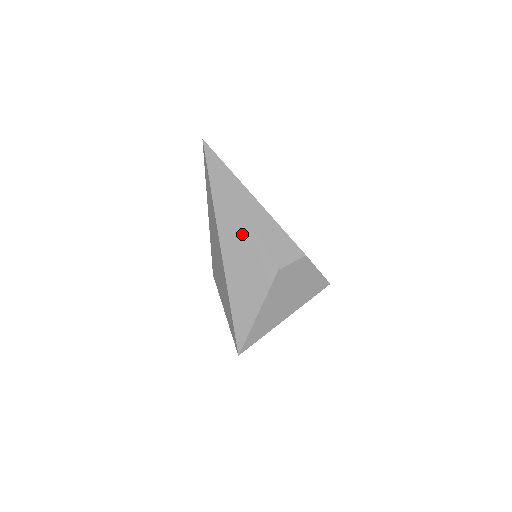
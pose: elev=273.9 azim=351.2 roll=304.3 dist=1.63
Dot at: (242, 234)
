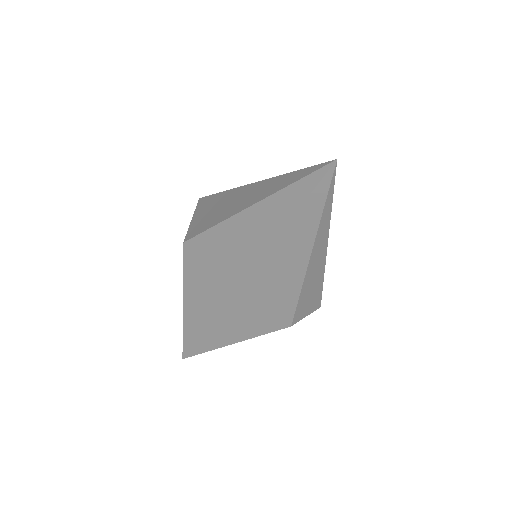
Dot at: (282, 284)
